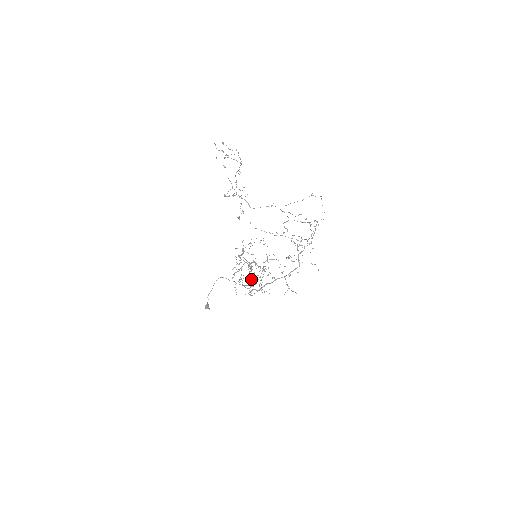
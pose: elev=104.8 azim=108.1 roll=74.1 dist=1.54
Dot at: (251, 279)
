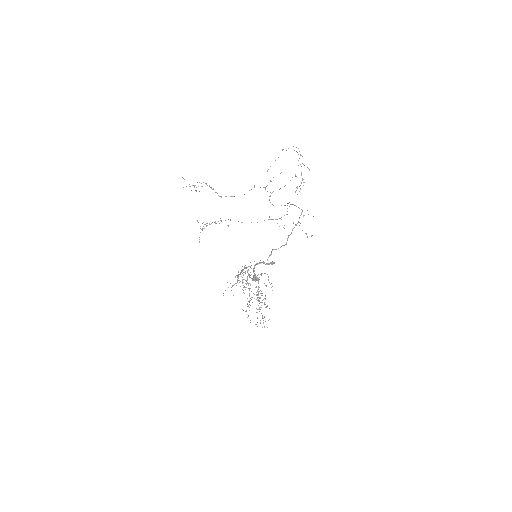
Dot at: (267, 264)
